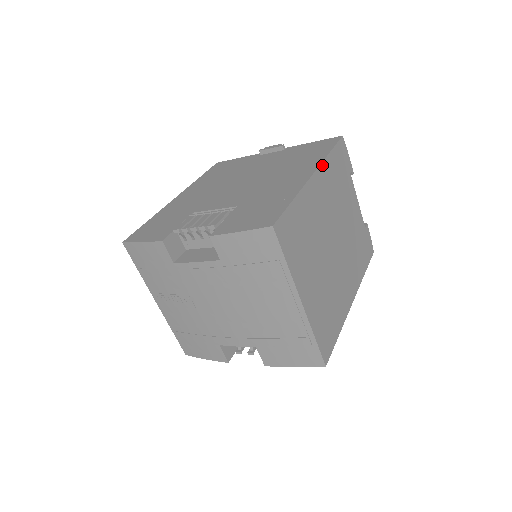
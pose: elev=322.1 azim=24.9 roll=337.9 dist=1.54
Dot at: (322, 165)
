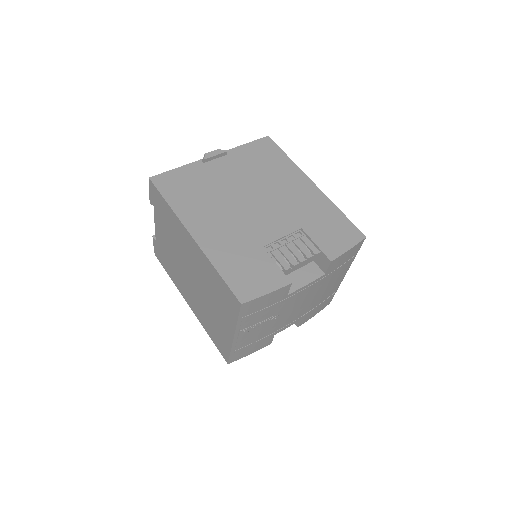
Dot at: (301, 172)
